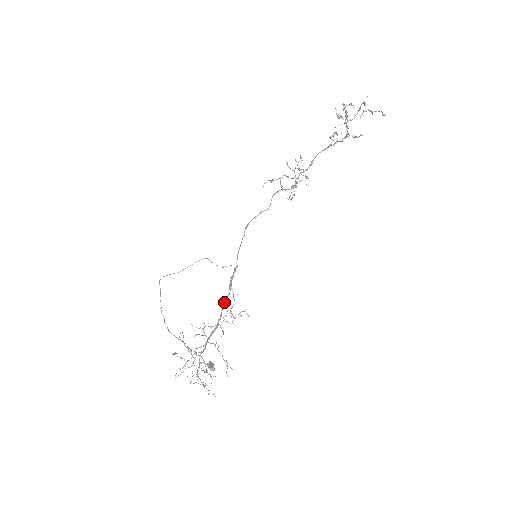
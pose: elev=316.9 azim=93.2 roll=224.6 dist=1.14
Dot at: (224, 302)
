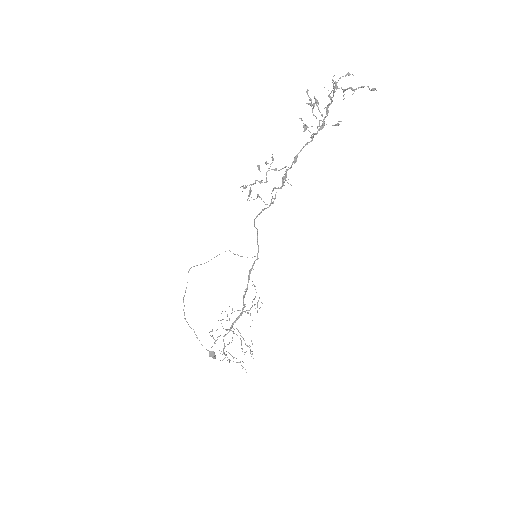
Dot at: occluded
